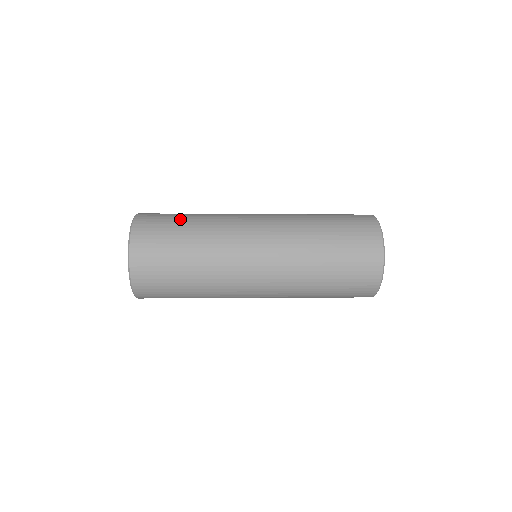
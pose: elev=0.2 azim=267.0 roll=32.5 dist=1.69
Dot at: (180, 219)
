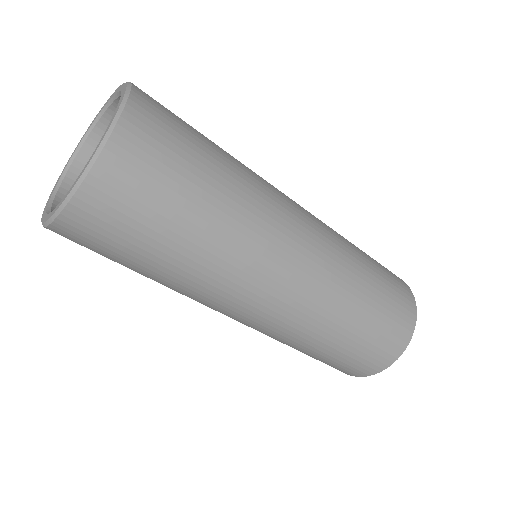
Dot at: occluded
